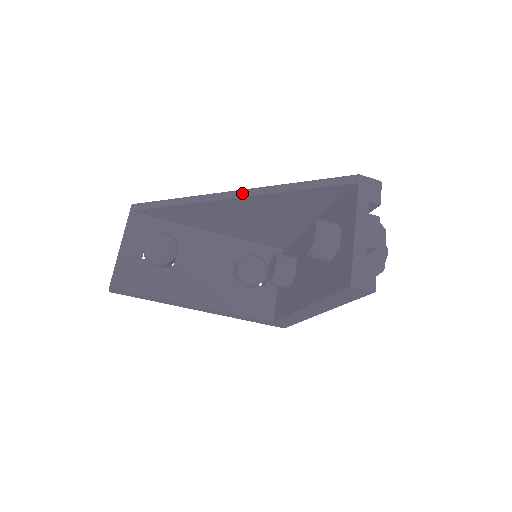
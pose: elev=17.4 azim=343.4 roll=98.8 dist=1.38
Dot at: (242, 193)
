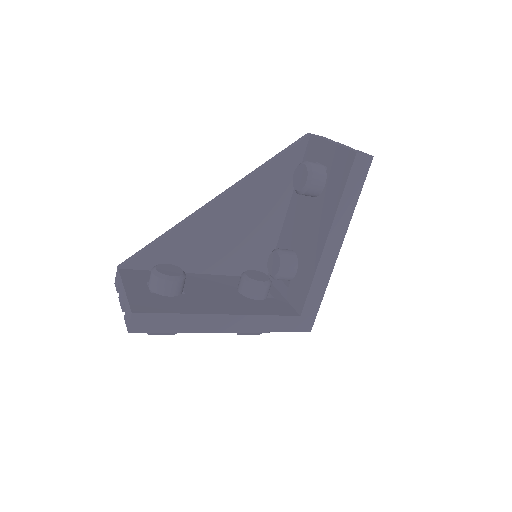
Dot at: (227, 190)
